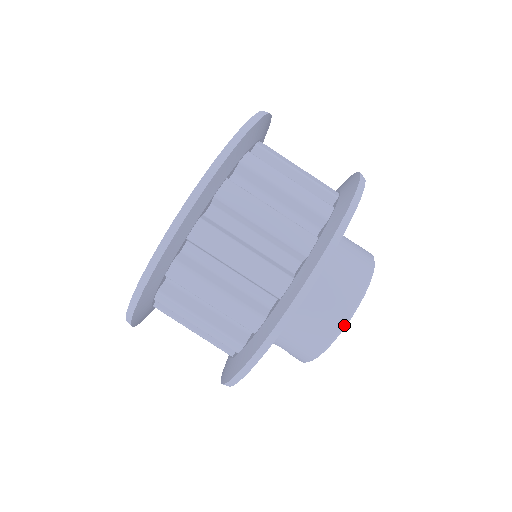
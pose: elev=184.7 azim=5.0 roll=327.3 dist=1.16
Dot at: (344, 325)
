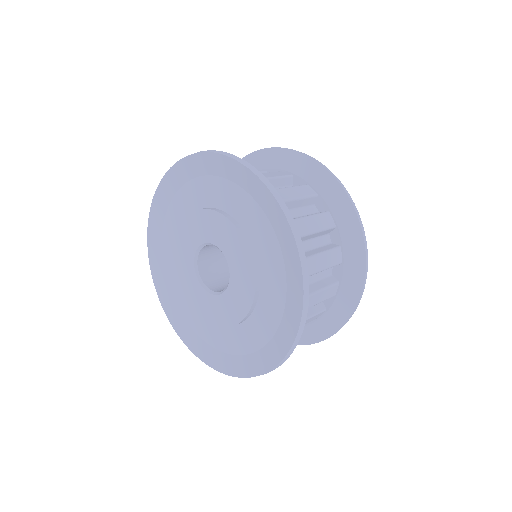
Dot at: occluded
